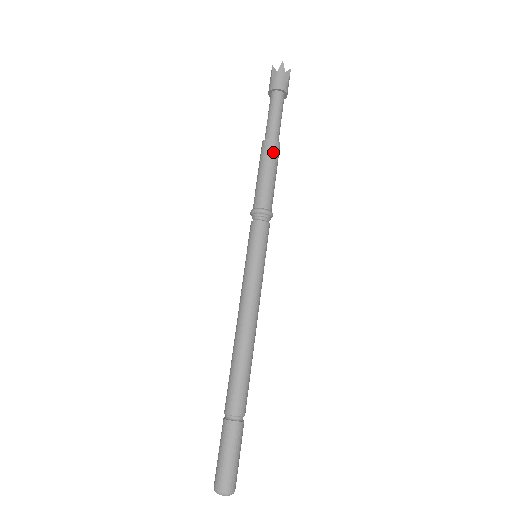
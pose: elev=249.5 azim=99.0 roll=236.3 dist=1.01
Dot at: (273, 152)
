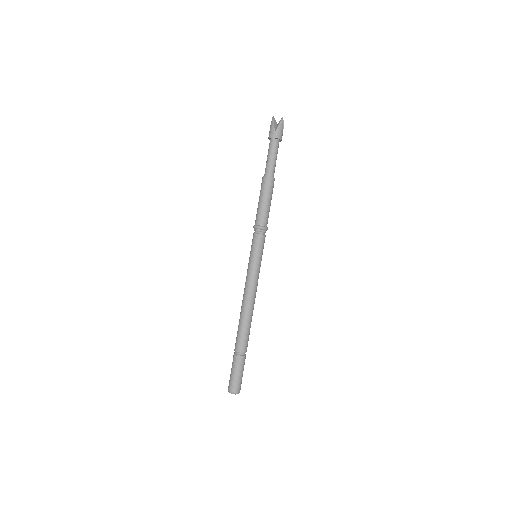
Dot at: (272, 187)
